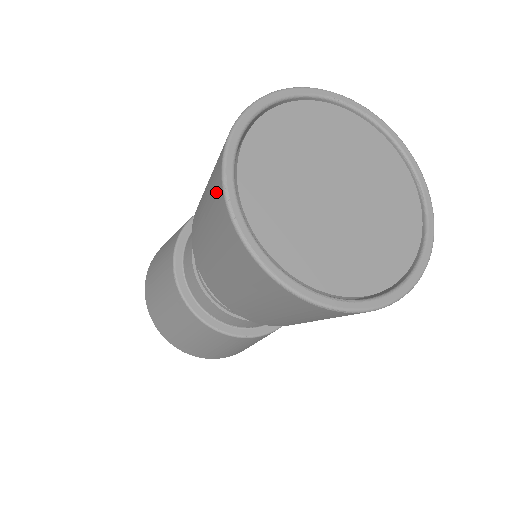
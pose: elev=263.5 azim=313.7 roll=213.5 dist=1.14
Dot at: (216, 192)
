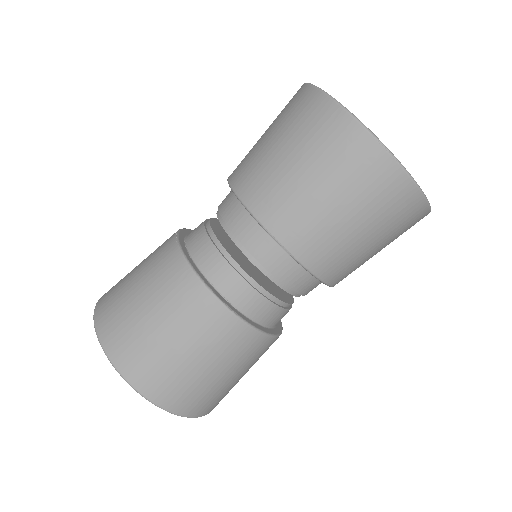
Dot at: (293, 97)
